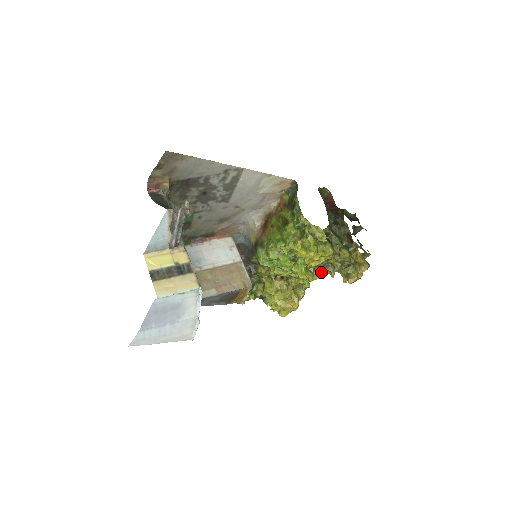
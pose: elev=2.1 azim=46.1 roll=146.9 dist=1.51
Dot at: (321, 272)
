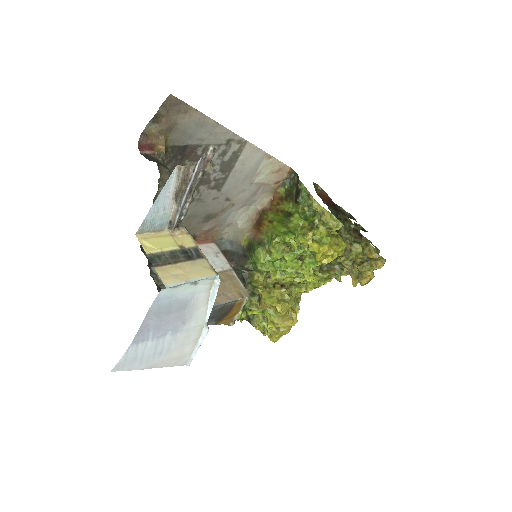
Dot at: (327, 276)
